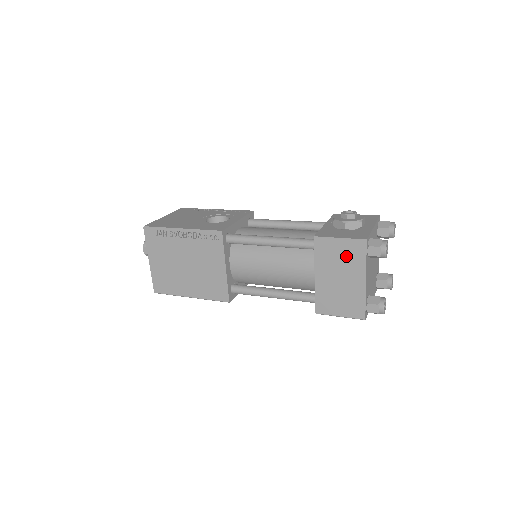
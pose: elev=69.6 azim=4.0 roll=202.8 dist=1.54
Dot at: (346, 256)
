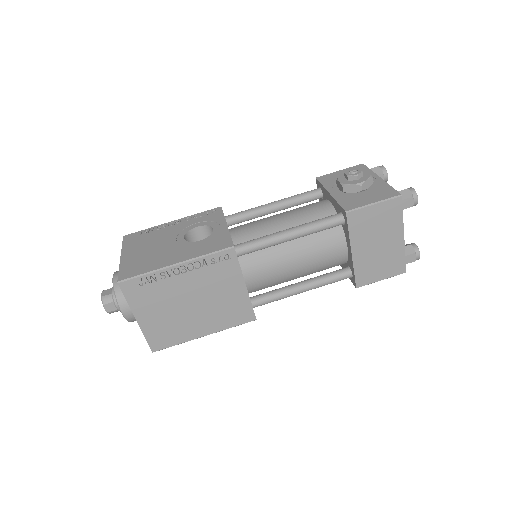
Dot at: (382, 219)
